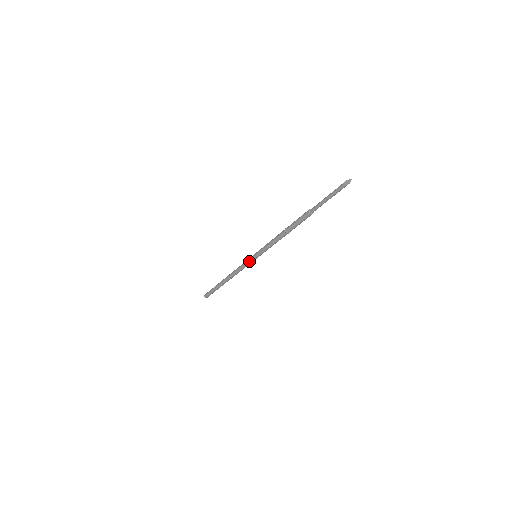
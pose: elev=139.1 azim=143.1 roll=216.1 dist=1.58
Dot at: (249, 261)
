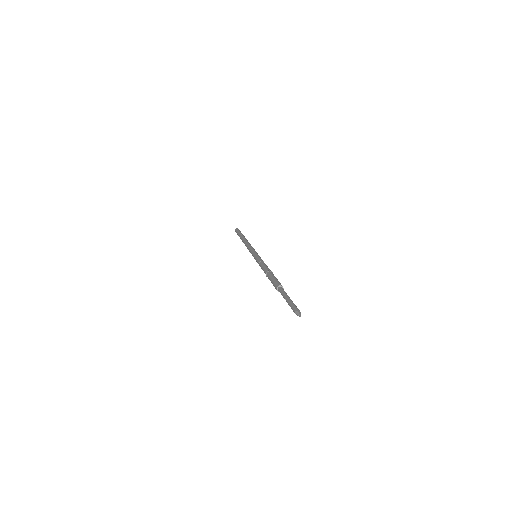
Dot at: (251, 253)
